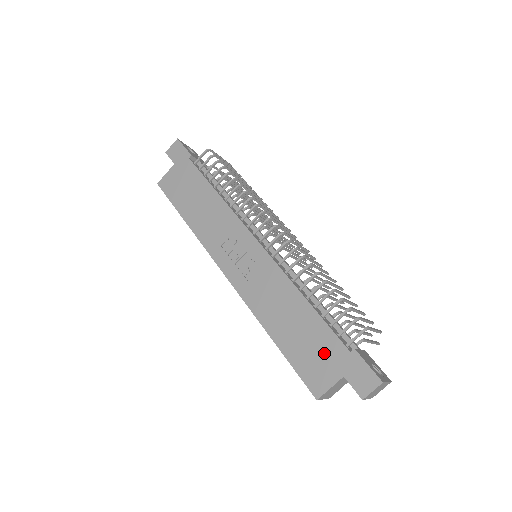
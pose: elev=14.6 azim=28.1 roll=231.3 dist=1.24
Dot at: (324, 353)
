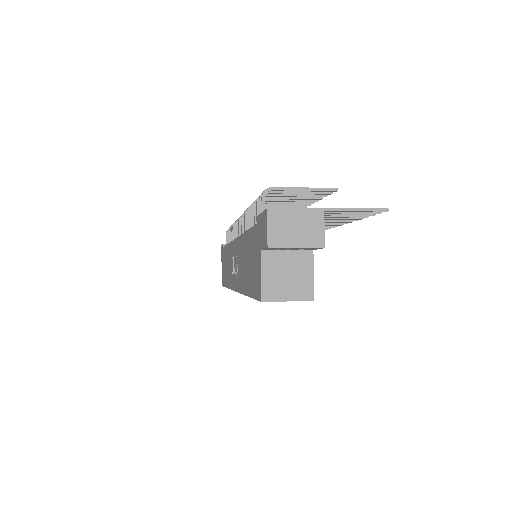
Dot at: (254, 253)
